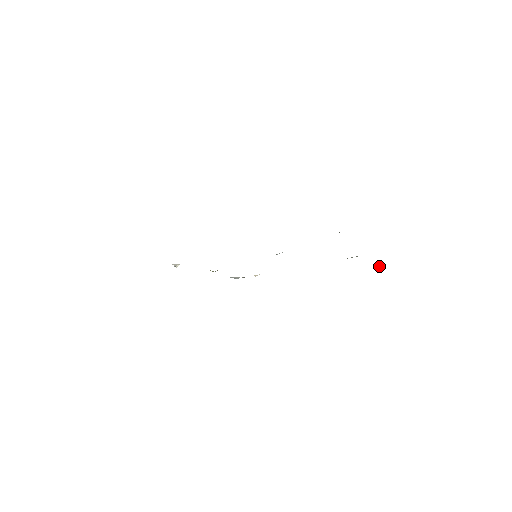
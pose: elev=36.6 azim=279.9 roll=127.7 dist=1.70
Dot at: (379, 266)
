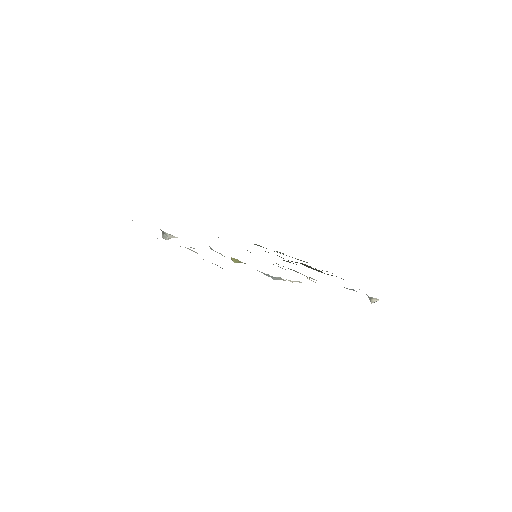
Dot at: (376, 300)
